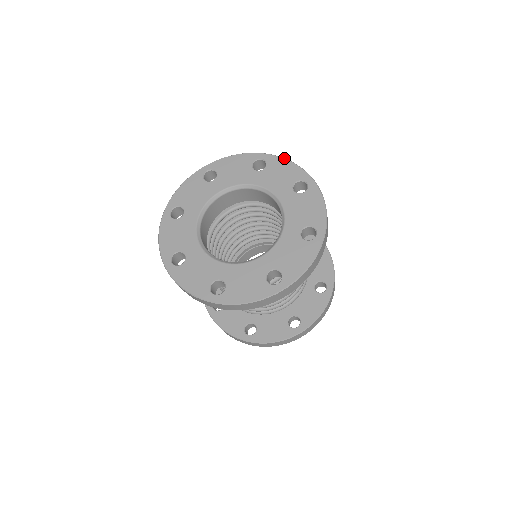
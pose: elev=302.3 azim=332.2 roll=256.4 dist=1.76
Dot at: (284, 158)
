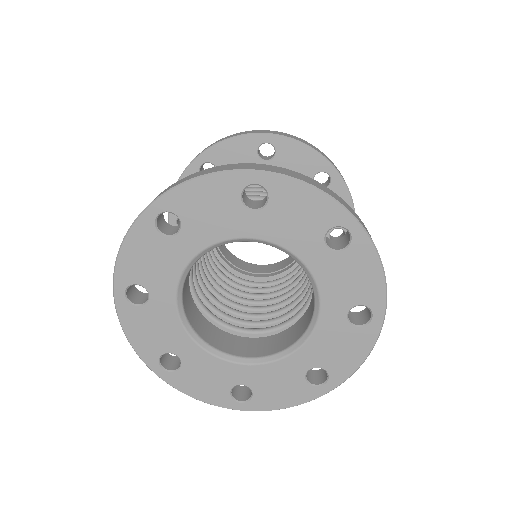
Dot at: (183, 183)
